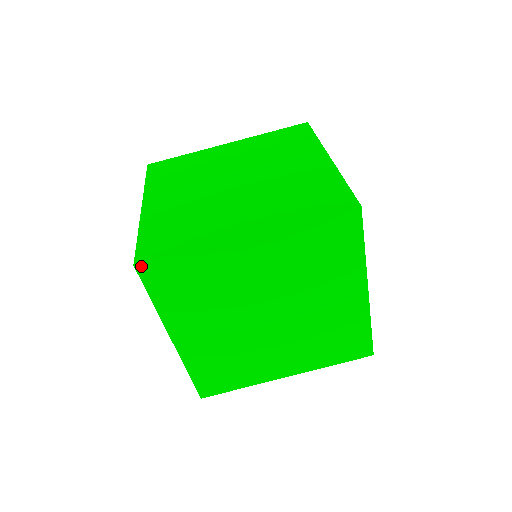
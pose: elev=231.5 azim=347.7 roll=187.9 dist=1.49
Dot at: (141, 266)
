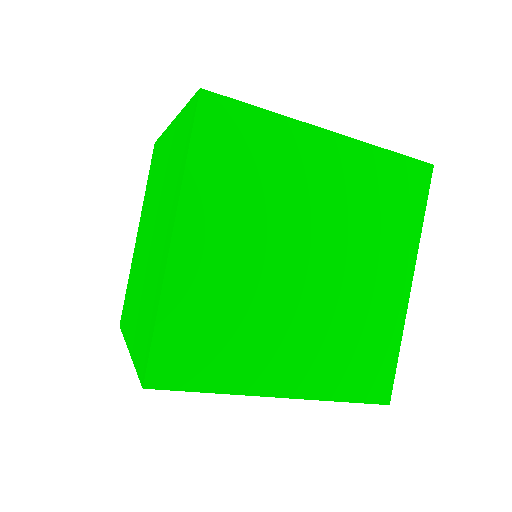
Dot at: (207, 95)
